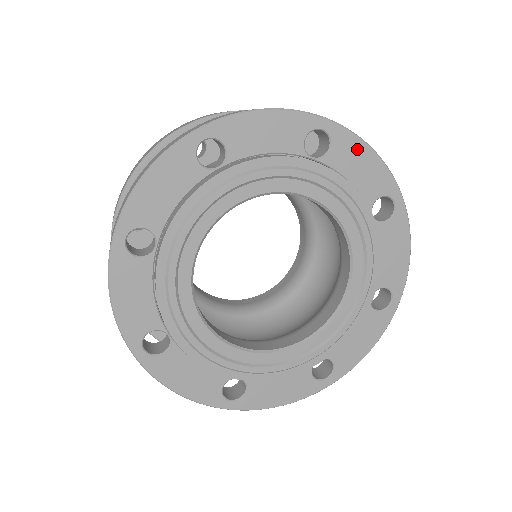
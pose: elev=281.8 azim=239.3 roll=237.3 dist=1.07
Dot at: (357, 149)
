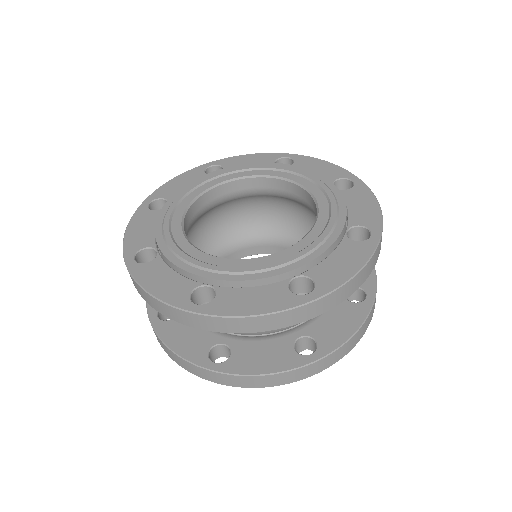
Dot at: (367, 197)
